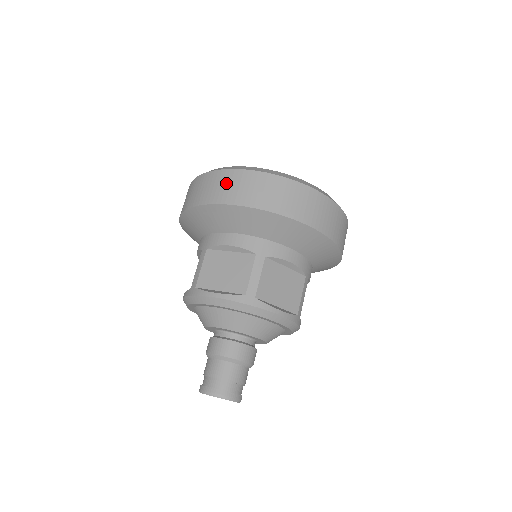
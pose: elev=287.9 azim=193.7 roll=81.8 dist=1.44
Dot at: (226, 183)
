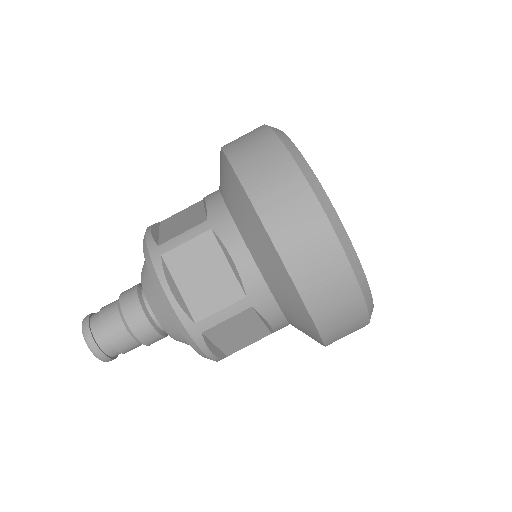
Dot at: (296, 212)
